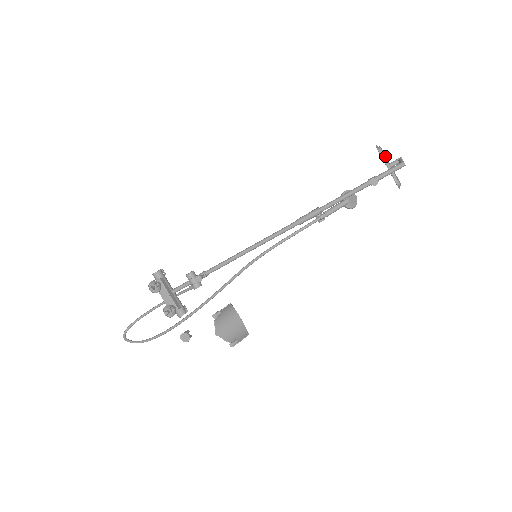
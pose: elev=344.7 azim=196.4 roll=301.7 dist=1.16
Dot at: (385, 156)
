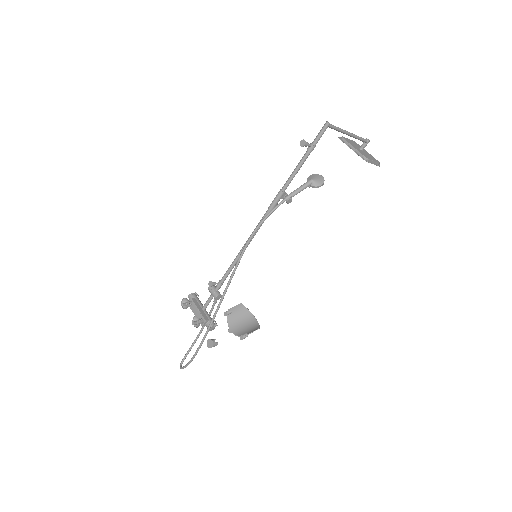
Dot at: (354, 144)
